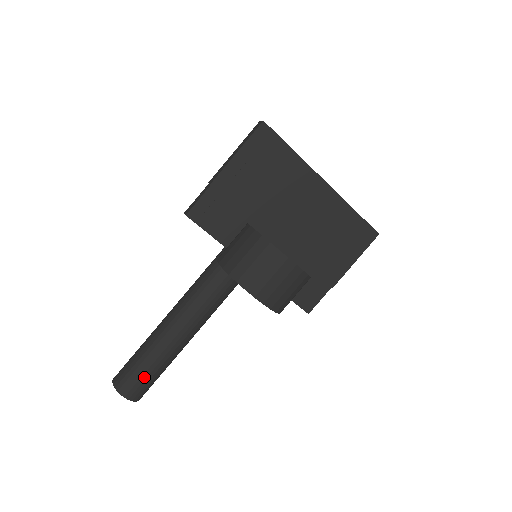
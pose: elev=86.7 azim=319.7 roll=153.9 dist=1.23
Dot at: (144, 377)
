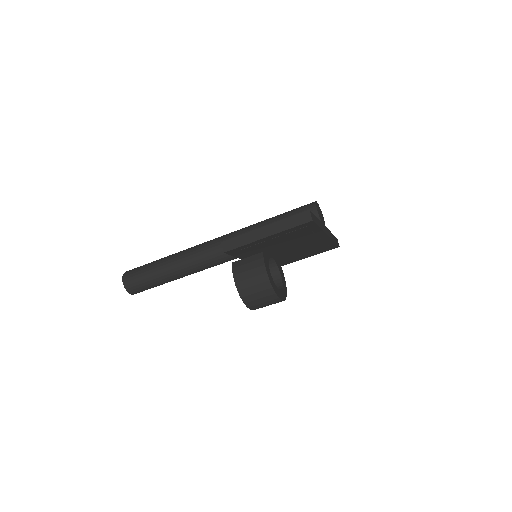
Dot at: occluded
